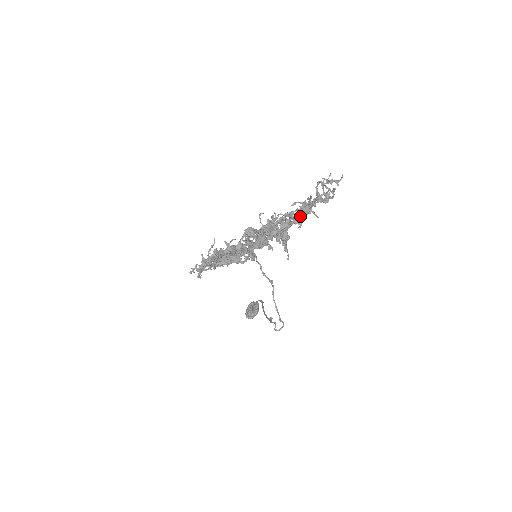
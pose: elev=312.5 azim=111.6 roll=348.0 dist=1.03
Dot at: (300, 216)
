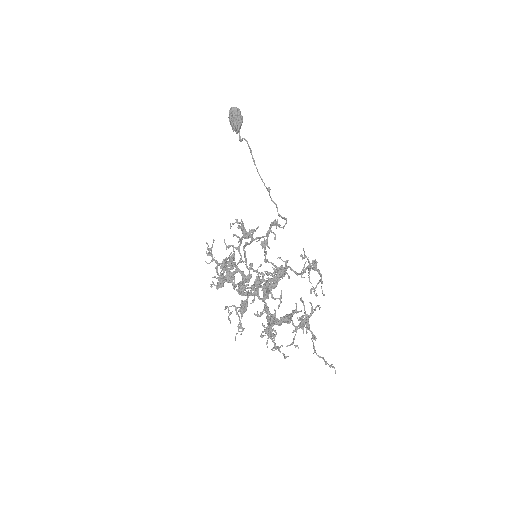
Dot at: occluded
